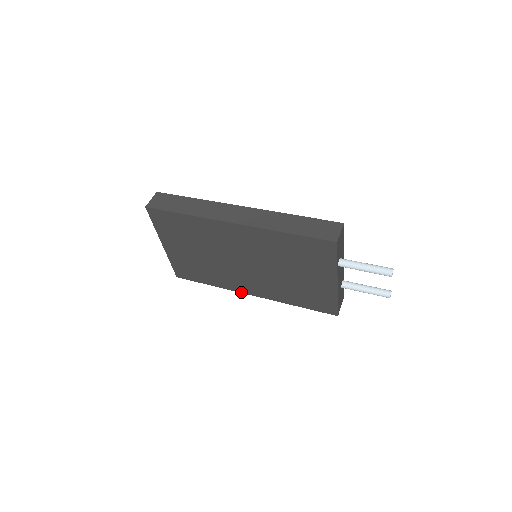
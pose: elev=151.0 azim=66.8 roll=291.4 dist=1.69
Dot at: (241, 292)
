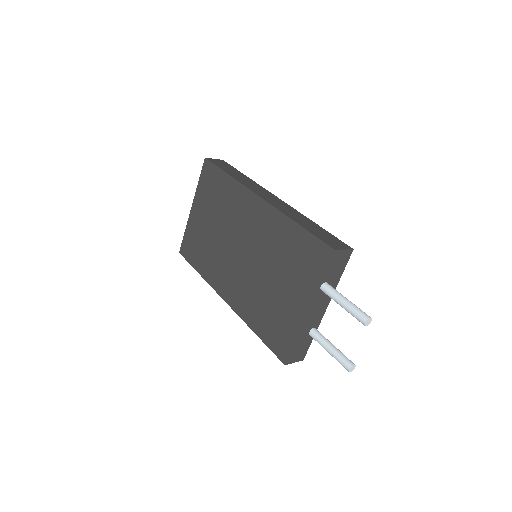
Dot at: (218, 293)
